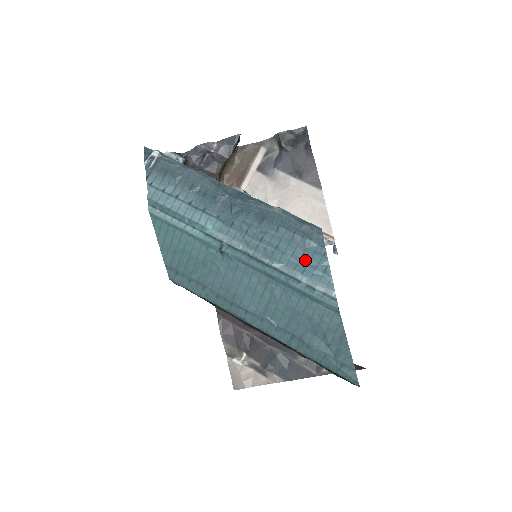
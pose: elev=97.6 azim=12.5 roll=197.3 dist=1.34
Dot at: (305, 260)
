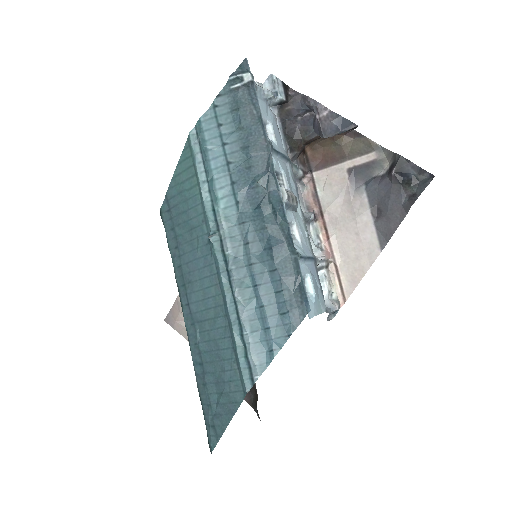
Dot at: (266, 323)
